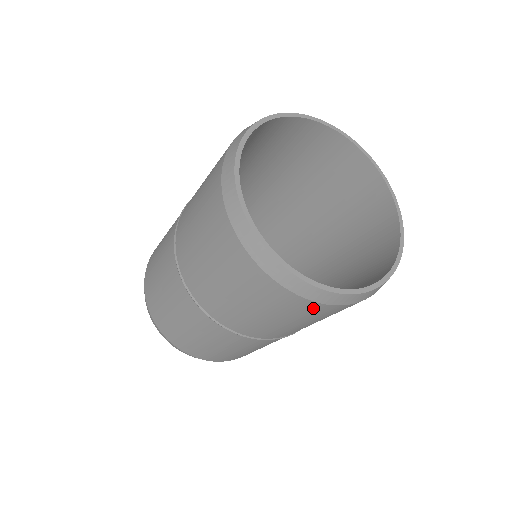
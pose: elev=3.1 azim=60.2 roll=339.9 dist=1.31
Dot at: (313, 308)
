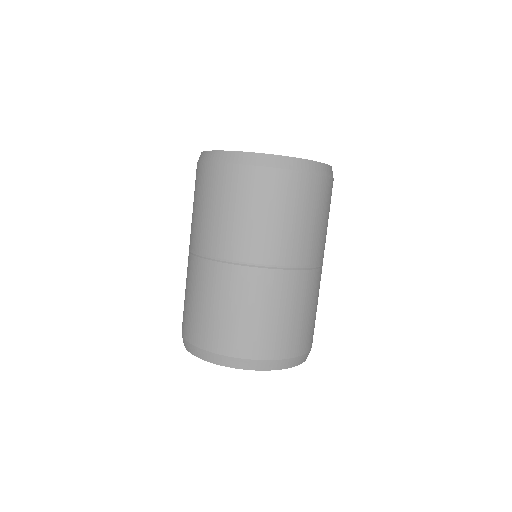
Dot at: (257, 177)
